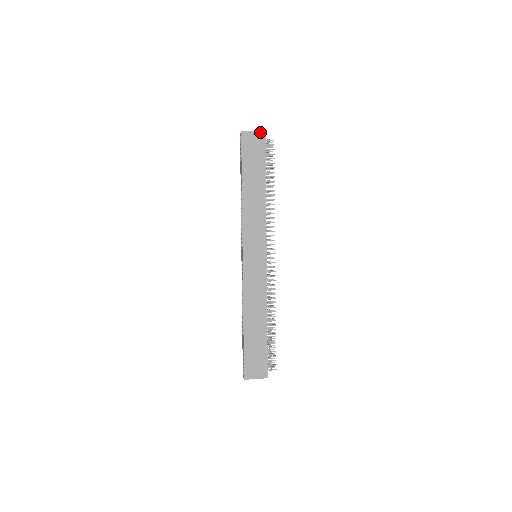
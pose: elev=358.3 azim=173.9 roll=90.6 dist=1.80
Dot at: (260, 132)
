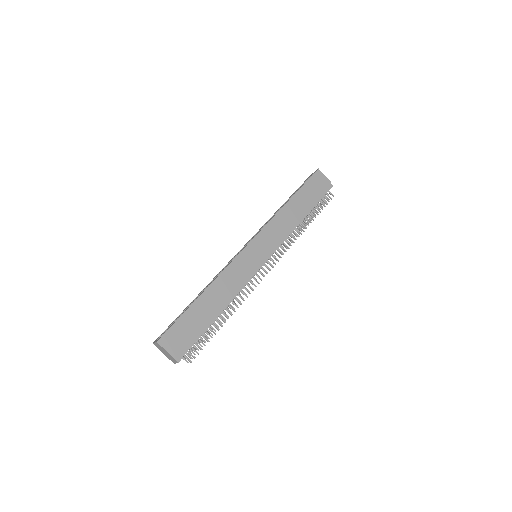
Dot at: (330, 182)
